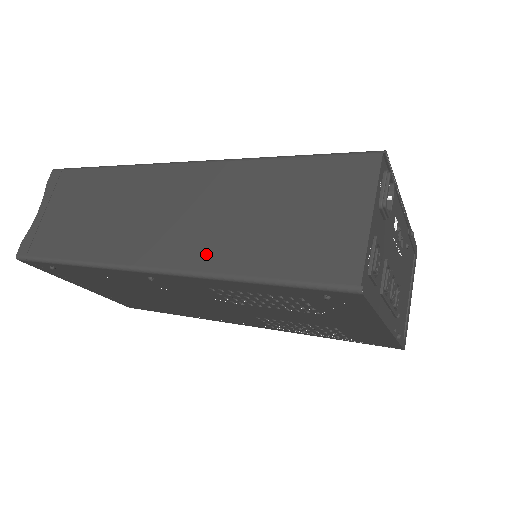
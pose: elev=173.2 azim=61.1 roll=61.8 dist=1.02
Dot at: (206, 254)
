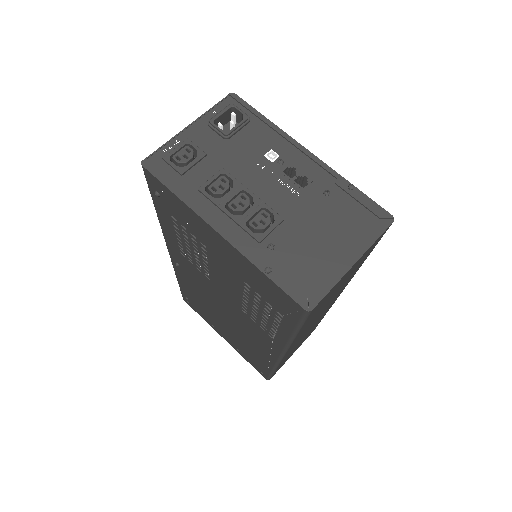
Dot at: occluded
